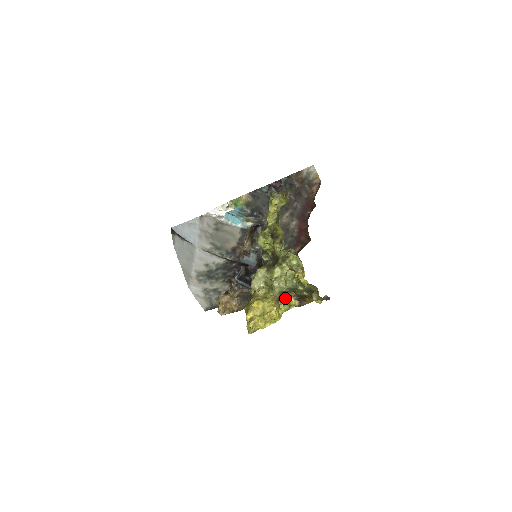
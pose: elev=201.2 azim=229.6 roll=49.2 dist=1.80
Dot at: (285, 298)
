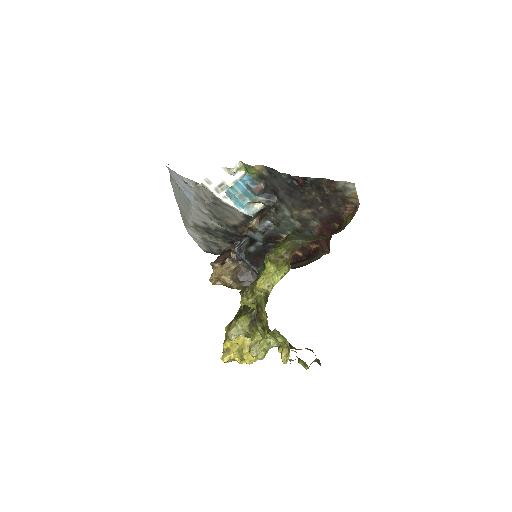
Dot at: occluded
